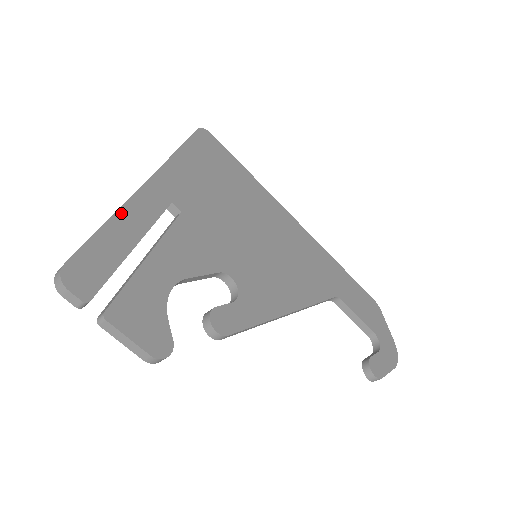
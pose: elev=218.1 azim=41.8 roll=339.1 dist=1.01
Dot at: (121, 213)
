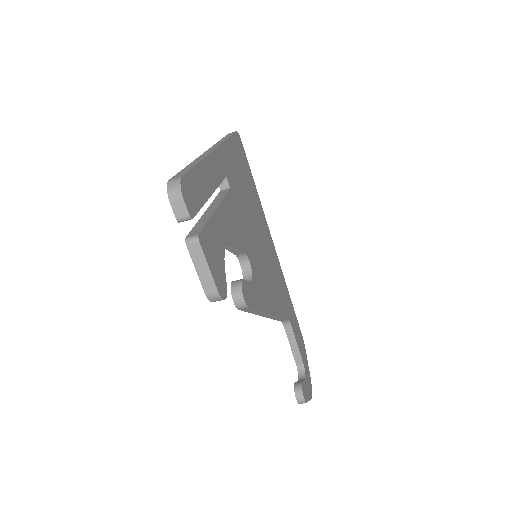
Dot at: (206, 161)
